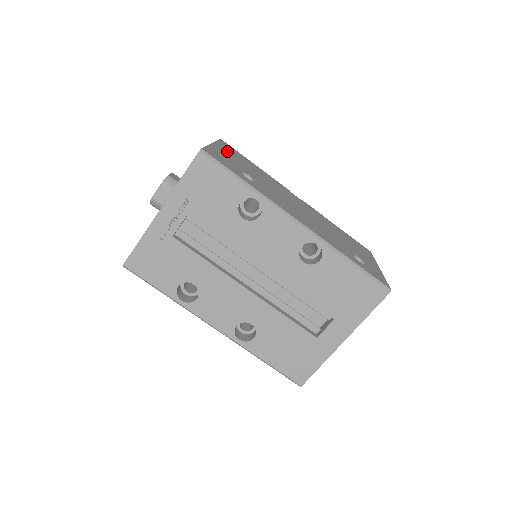
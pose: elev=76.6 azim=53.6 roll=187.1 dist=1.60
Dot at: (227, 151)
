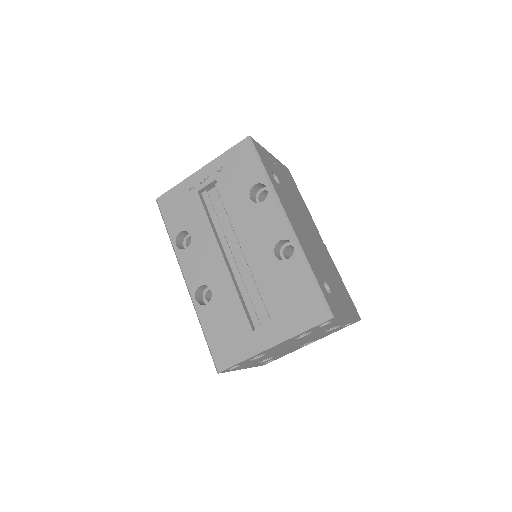
Dot at: (281, 168)
